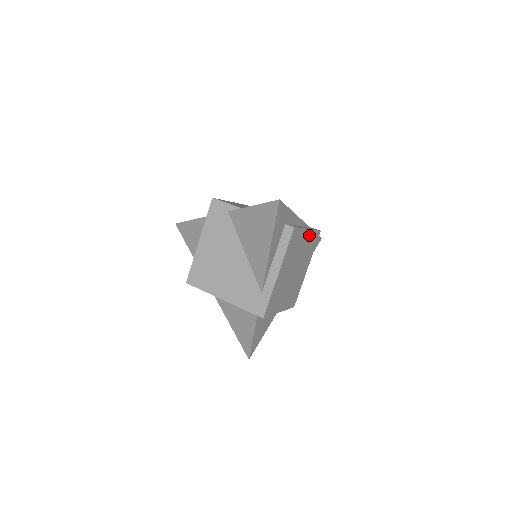
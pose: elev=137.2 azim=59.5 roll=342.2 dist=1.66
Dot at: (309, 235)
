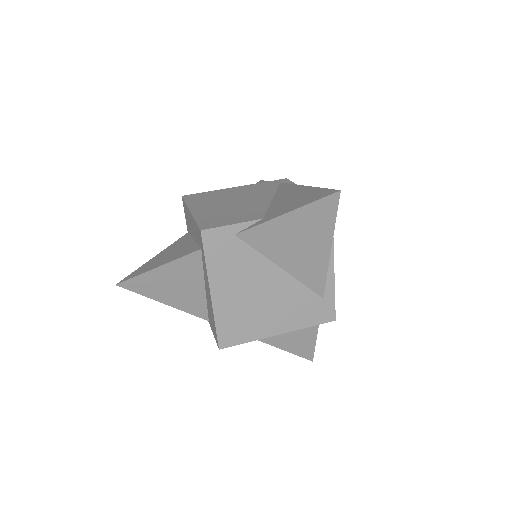
Dot at: occluded
